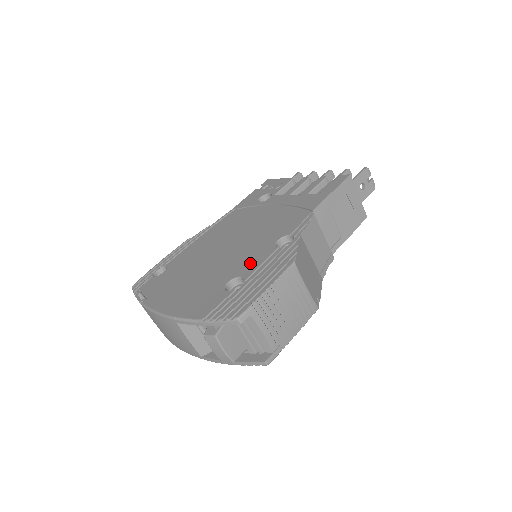
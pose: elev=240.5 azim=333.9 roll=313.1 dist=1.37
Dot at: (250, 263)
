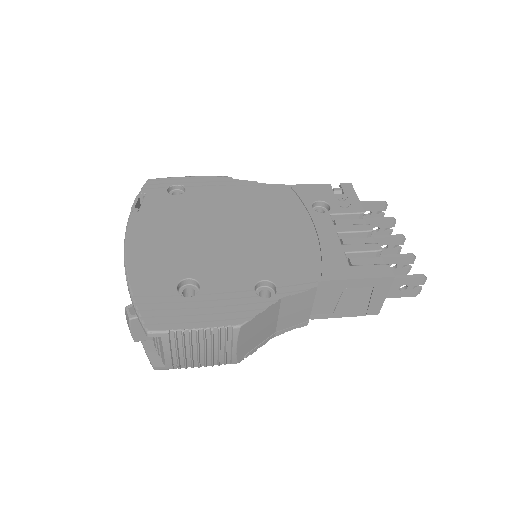
Dot at: (221, 279)
